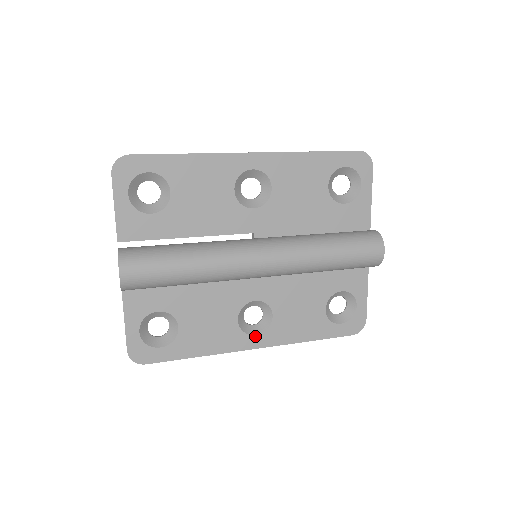
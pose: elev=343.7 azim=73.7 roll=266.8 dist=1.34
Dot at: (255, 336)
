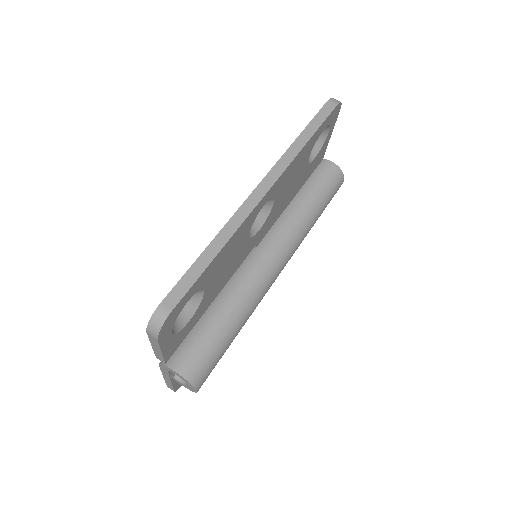
Dot at: occluded
